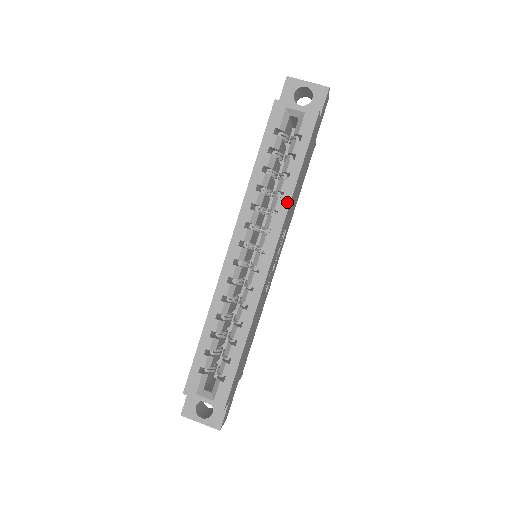
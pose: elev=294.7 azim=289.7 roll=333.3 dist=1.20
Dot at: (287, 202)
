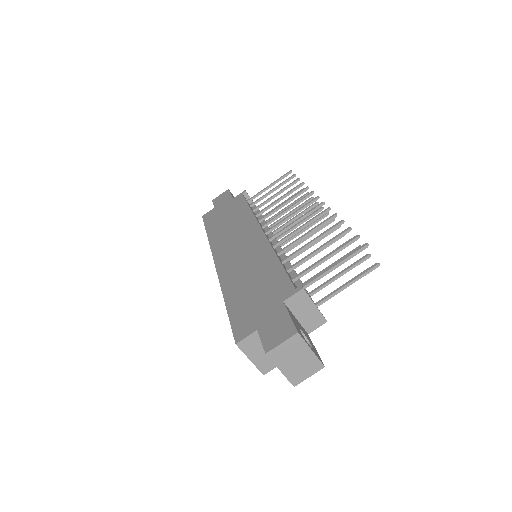
Dot at: occluded
